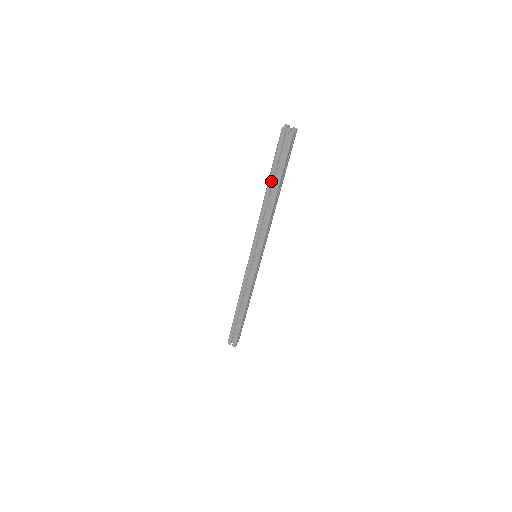
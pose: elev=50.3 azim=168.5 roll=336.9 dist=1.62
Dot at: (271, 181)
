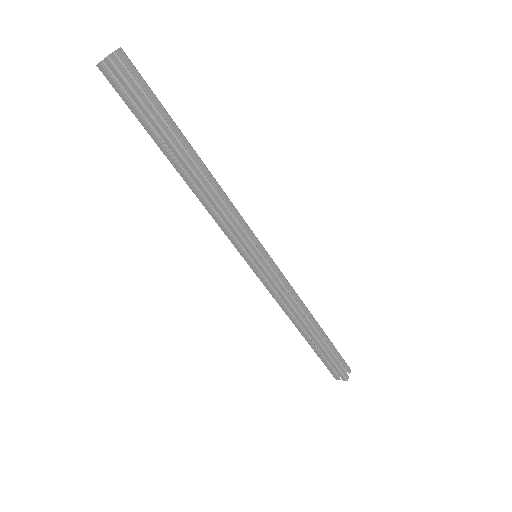
Dot at: (162, 148)
